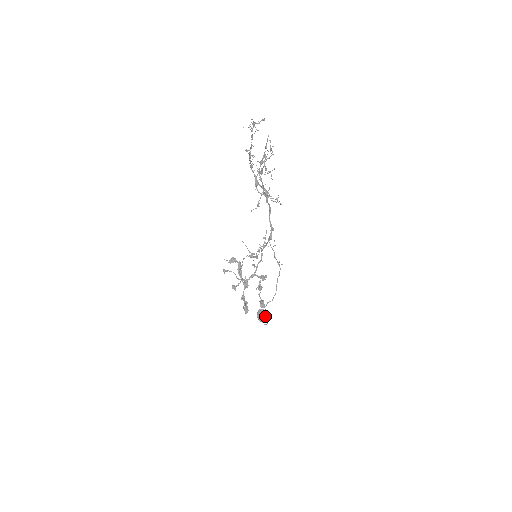
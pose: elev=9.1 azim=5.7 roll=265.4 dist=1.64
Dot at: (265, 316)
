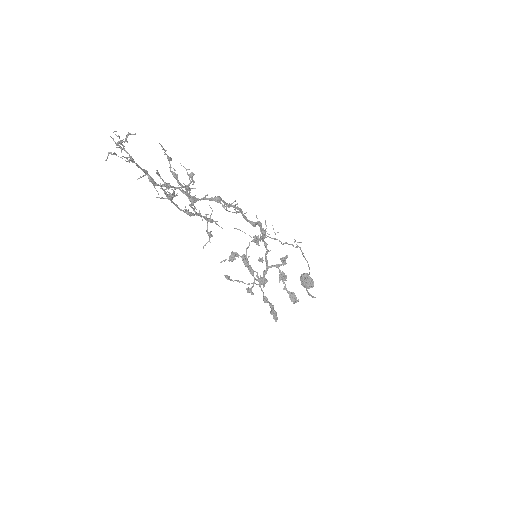
Dot at: (311, 282)
